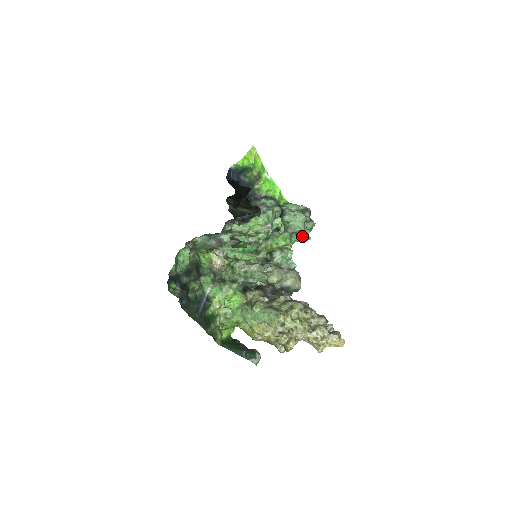
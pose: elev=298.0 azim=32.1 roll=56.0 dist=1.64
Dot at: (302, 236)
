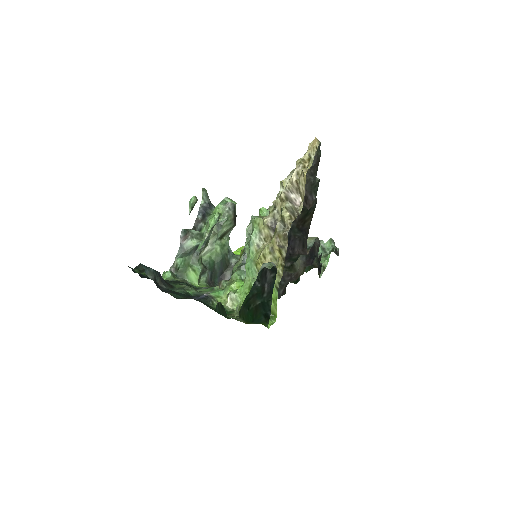
Dot at: (328, 255)
